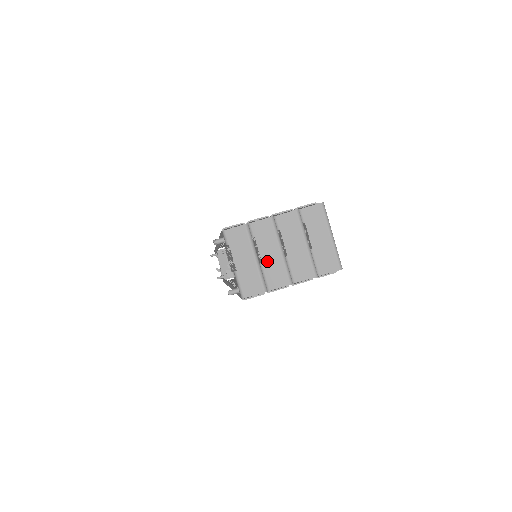
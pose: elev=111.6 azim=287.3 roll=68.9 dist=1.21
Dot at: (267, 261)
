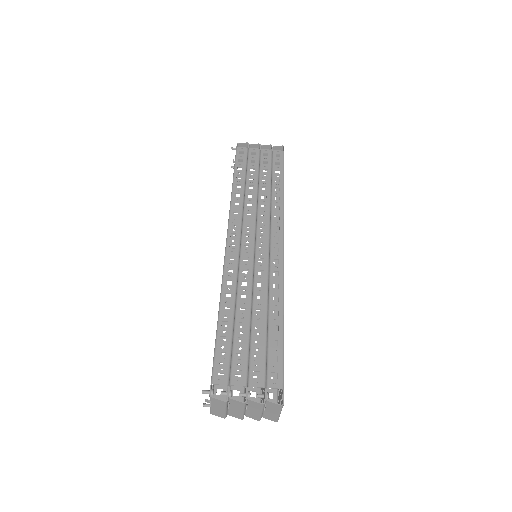
Dot at: (233, 410)
